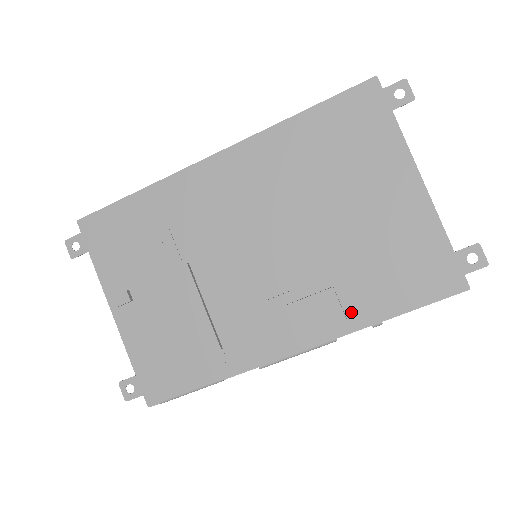
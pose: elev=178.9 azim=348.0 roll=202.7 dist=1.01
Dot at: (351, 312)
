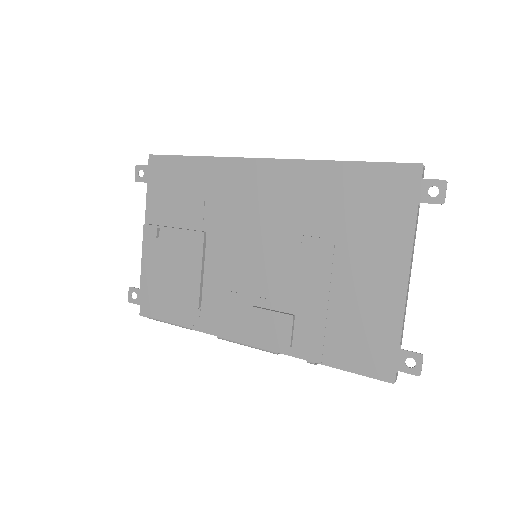
Dot at: (298, 342)
